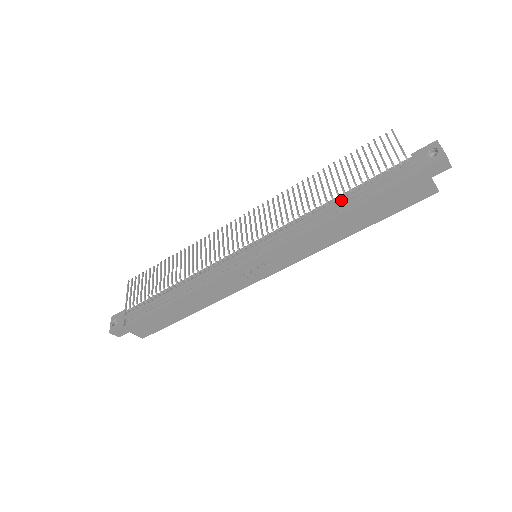
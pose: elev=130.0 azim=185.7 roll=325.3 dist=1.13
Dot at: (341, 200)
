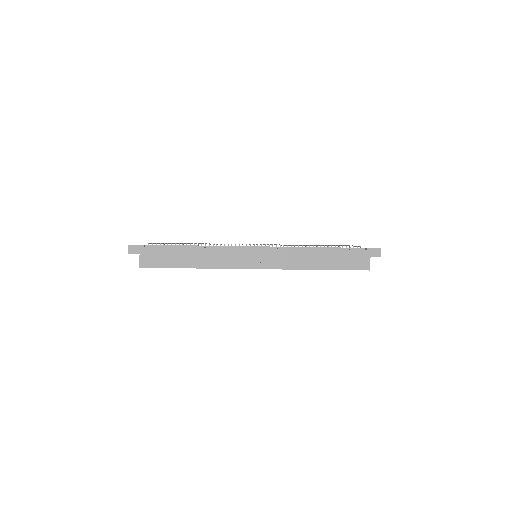
Dot at: (322, 247)
